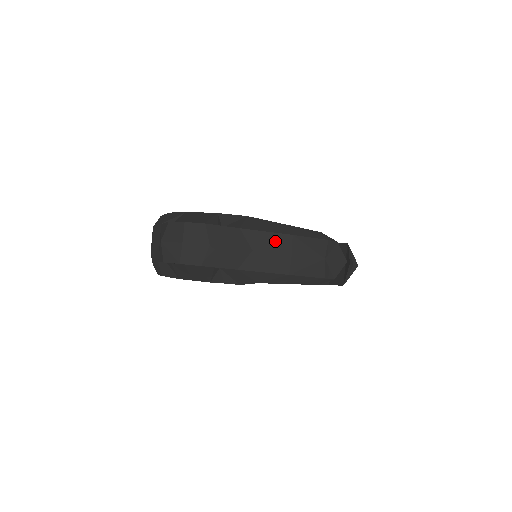
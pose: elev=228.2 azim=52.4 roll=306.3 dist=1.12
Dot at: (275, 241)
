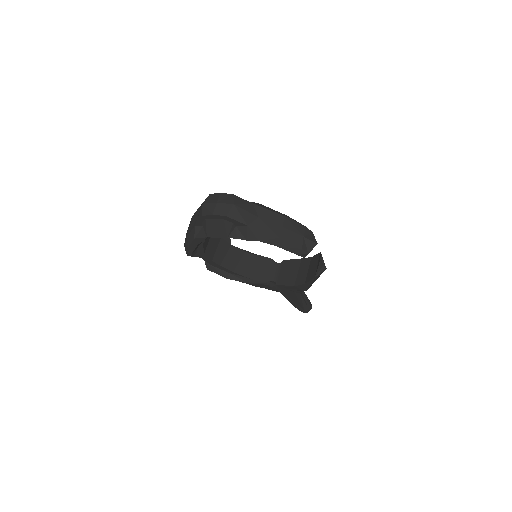
Dot at: (273, 216)
